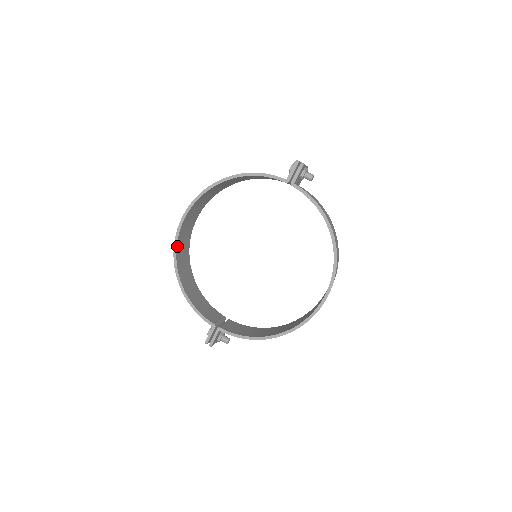
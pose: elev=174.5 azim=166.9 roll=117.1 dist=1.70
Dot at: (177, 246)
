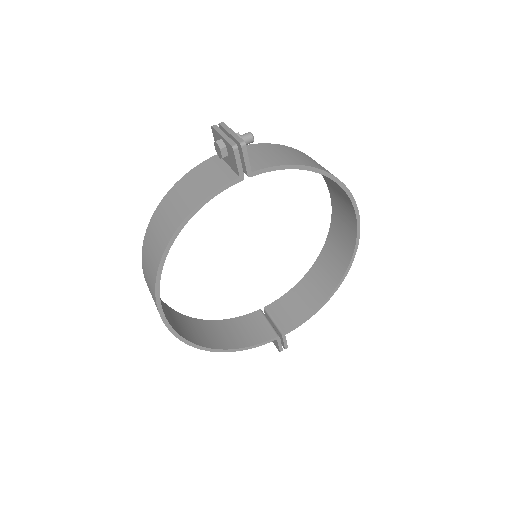
Dot at: (181, 336)
